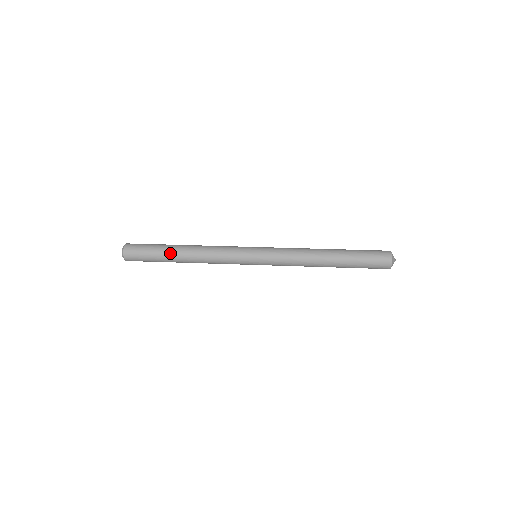
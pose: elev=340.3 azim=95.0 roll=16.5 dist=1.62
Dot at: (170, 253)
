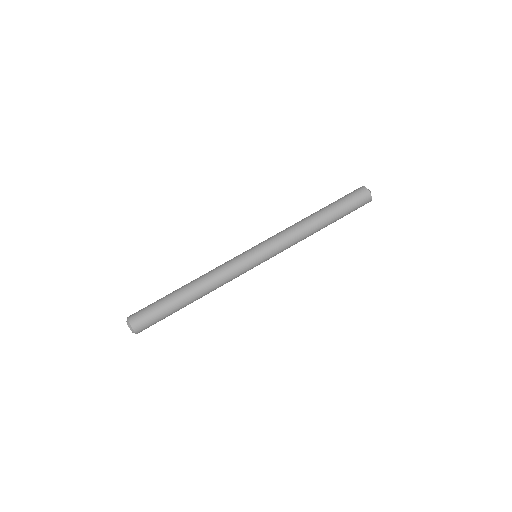
Dot at: (182, 307)
